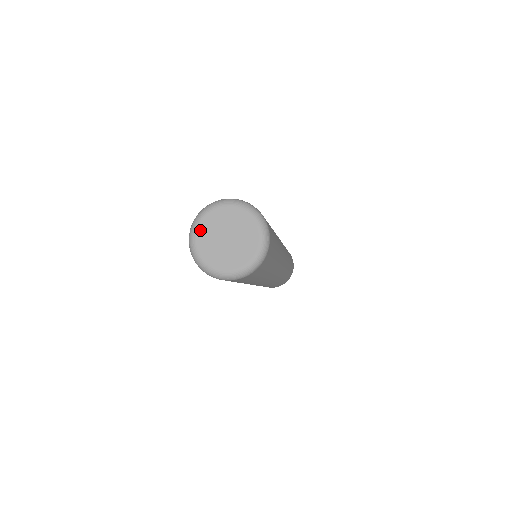
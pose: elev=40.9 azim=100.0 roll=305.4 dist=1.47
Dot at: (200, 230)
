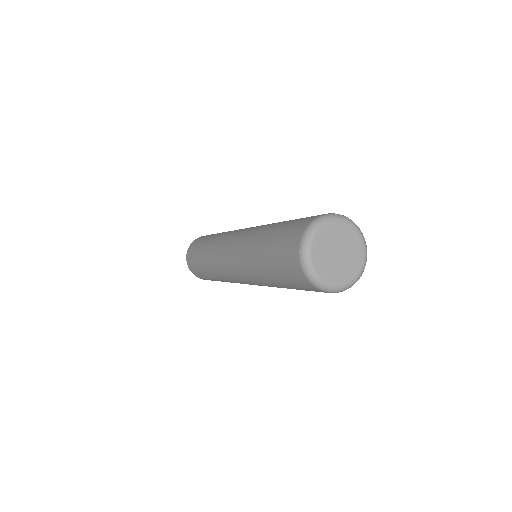
Dot at: (326, 229)
